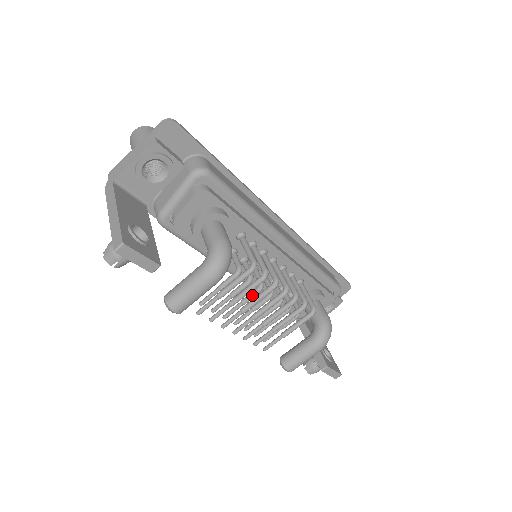
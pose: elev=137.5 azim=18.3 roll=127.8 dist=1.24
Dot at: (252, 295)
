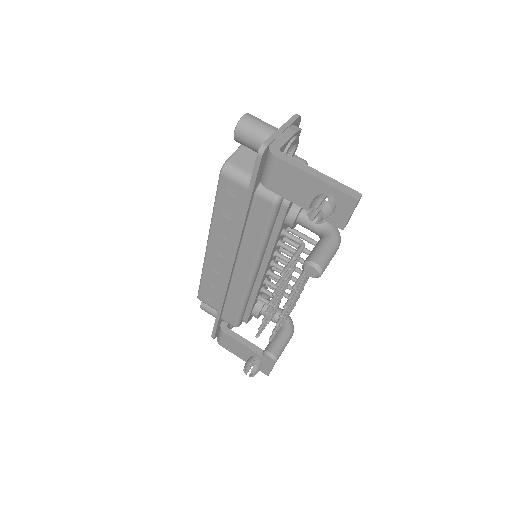
Dot at: (288, 281)
